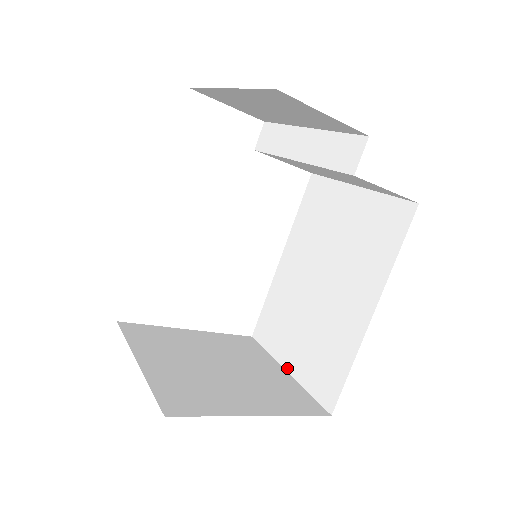
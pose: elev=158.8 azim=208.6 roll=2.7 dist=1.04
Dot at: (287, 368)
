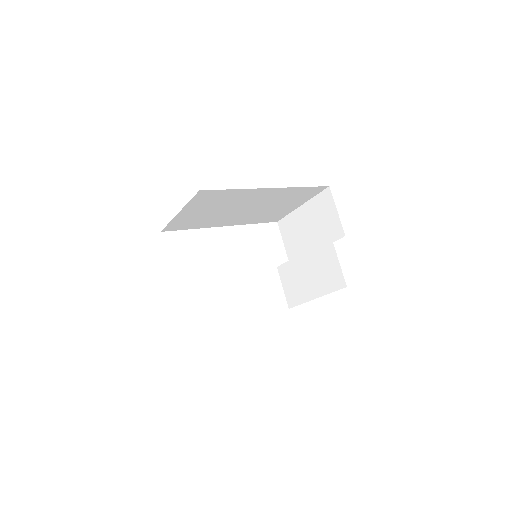
Dot at: occluded
